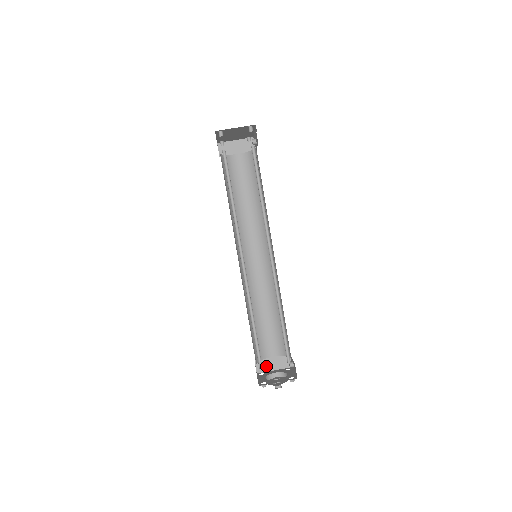
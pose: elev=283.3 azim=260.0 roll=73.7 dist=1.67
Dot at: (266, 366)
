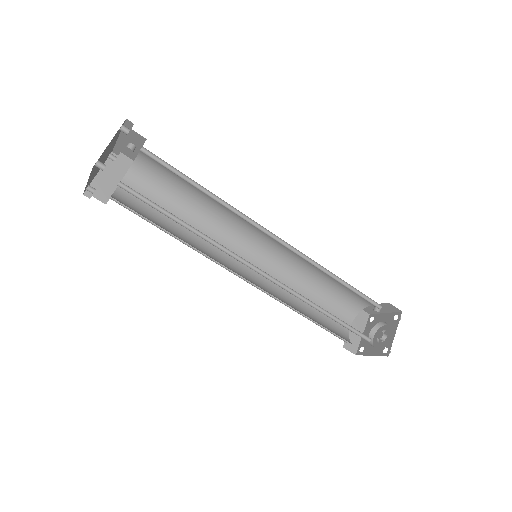
Dot at: (354, 340)
